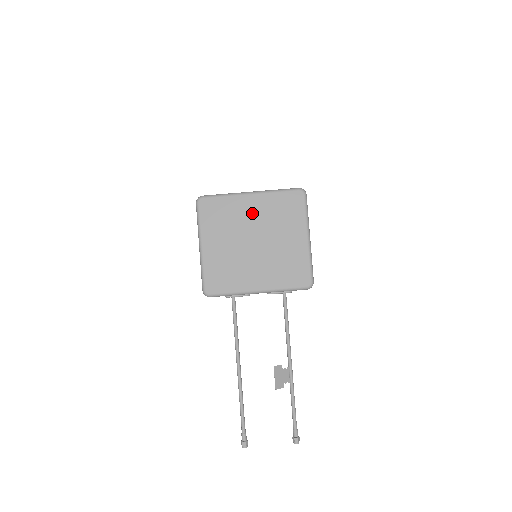
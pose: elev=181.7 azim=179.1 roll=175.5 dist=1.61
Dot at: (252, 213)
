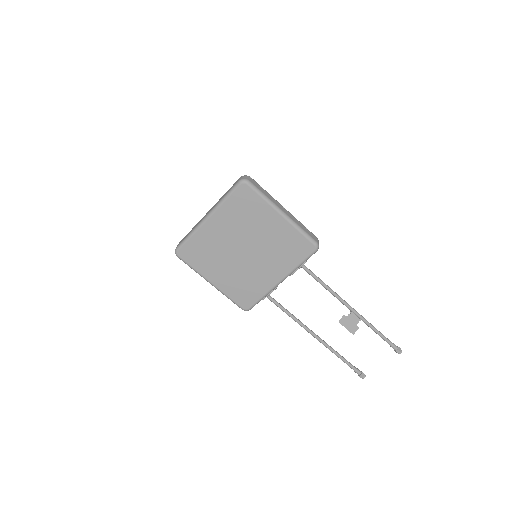
Dot at: (222, 232)
